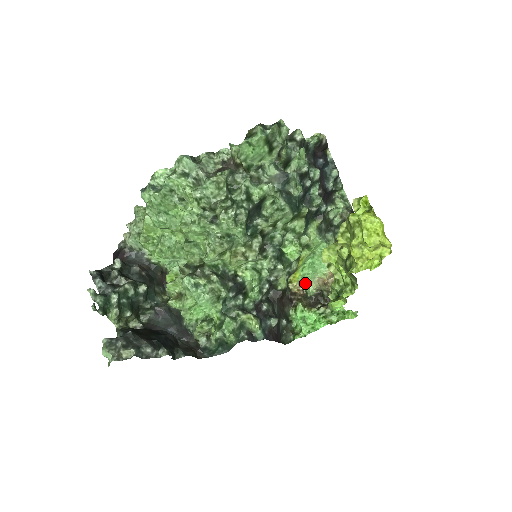
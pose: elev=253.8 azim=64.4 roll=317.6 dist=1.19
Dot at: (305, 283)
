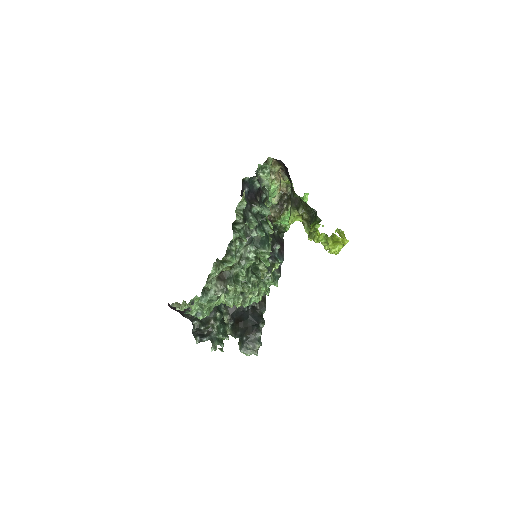
Dot at: occluded
